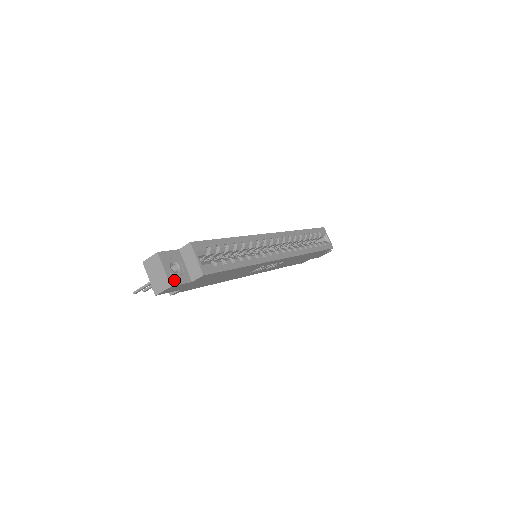
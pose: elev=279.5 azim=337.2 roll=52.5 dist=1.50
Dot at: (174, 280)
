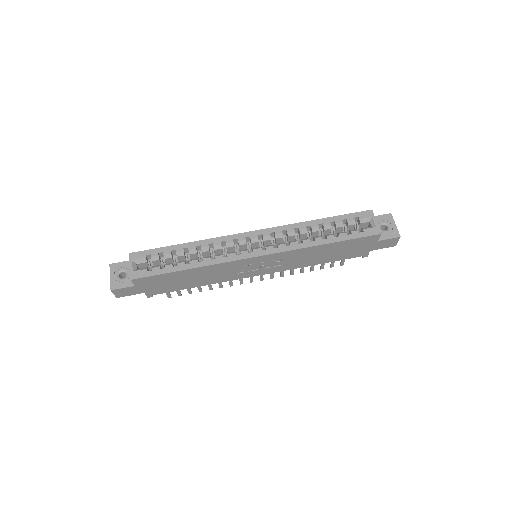
Dot at: (116, 285)
